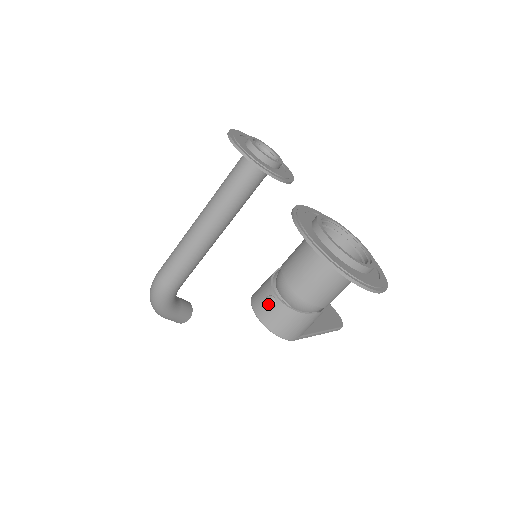
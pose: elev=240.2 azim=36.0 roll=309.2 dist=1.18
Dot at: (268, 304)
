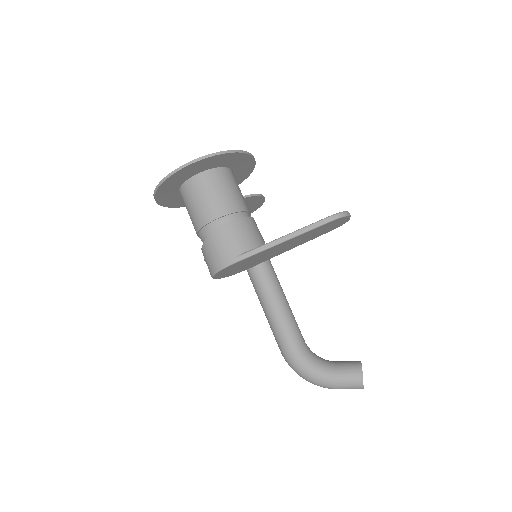
Dot at: occluded
